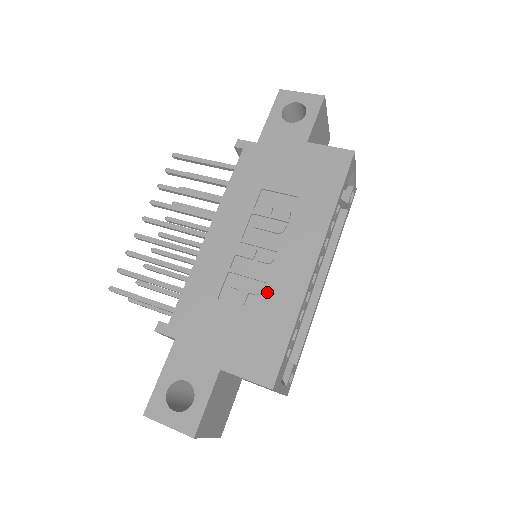
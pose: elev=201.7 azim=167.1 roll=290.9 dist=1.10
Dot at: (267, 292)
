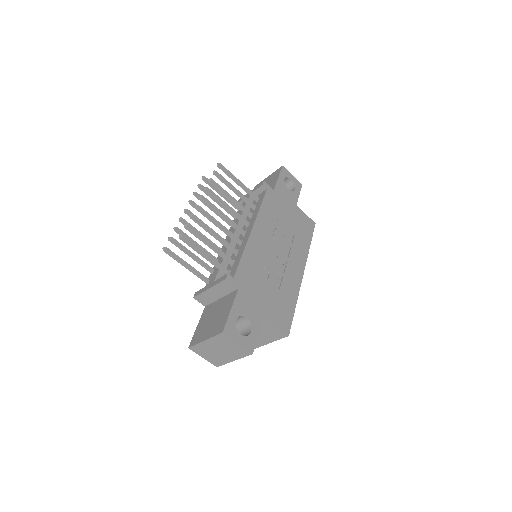
Dot at: (284, 280)
